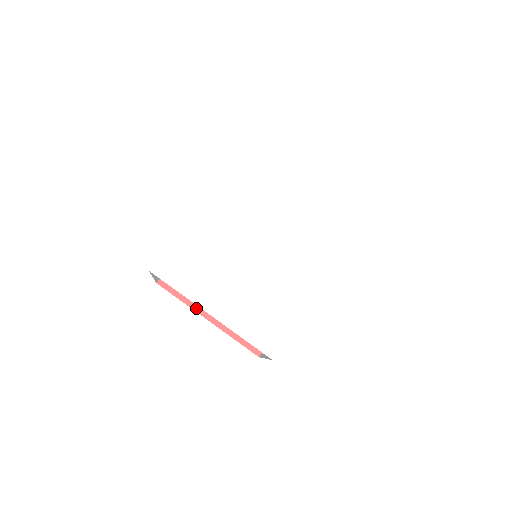
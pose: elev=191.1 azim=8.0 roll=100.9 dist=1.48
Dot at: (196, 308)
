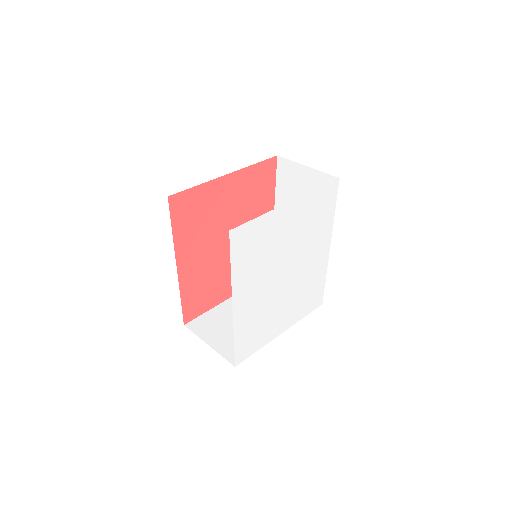
Dot at: (219, 302)
